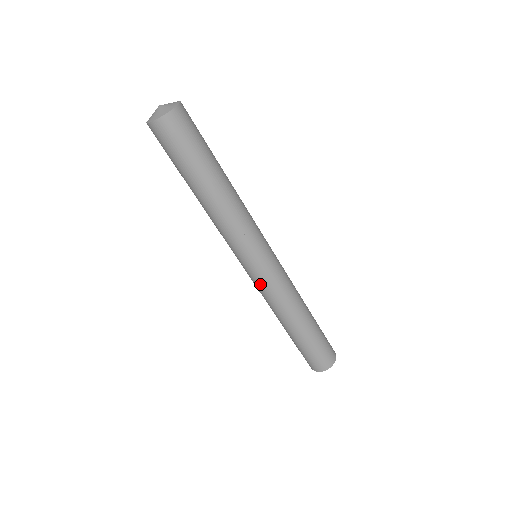
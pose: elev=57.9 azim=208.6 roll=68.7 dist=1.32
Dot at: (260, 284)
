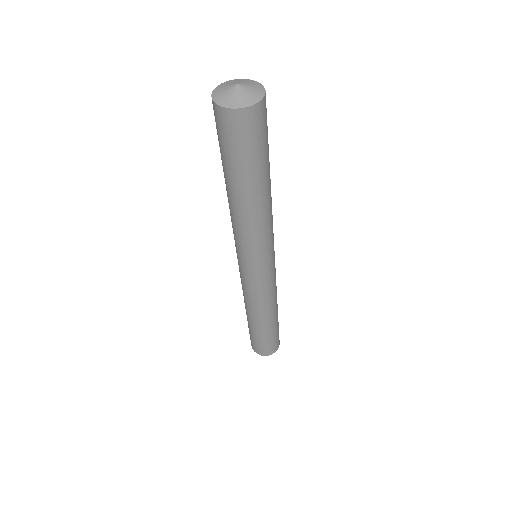
Dot at: (253, 285)
